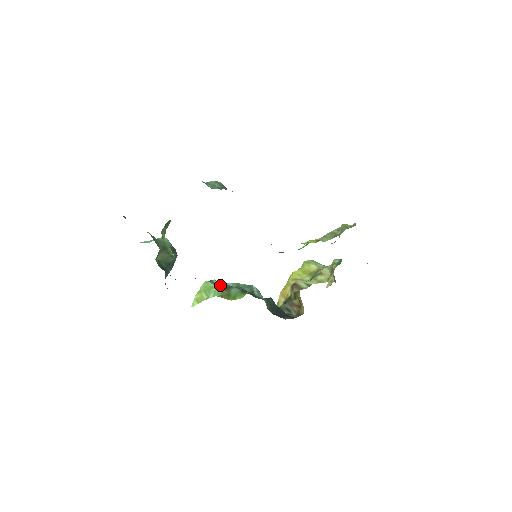
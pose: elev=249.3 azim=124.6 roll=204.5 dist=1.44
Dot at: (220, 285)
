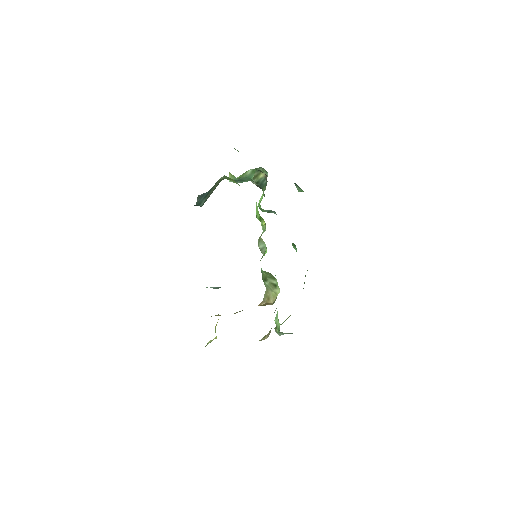
Dot at: occluded
